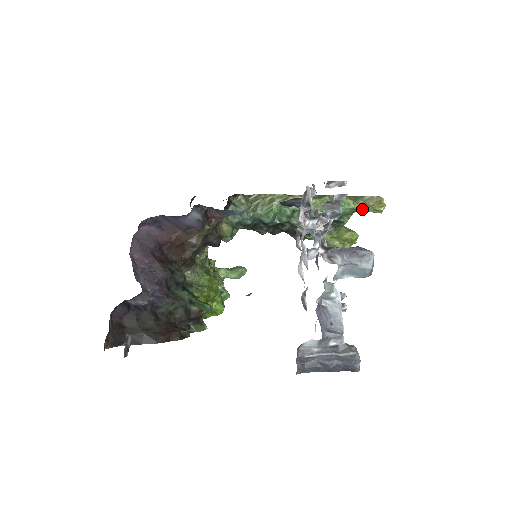
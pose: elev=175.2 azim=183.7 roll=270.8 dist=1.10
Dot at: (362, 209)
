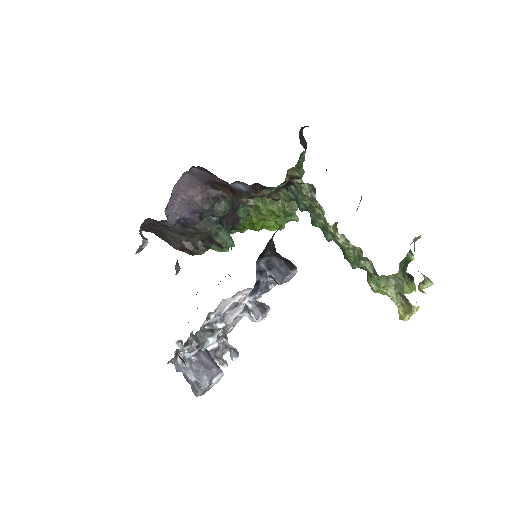
Dot at: (392, 297)
